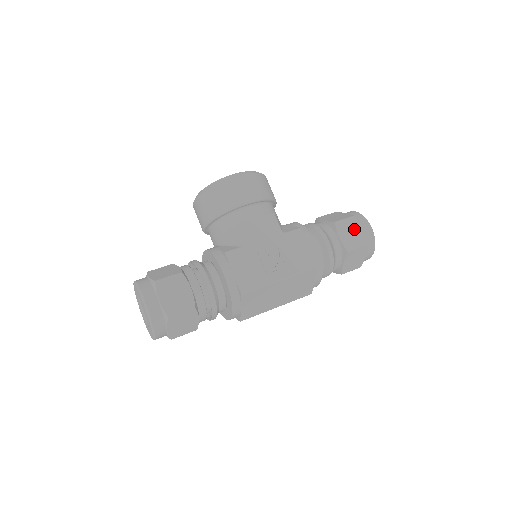
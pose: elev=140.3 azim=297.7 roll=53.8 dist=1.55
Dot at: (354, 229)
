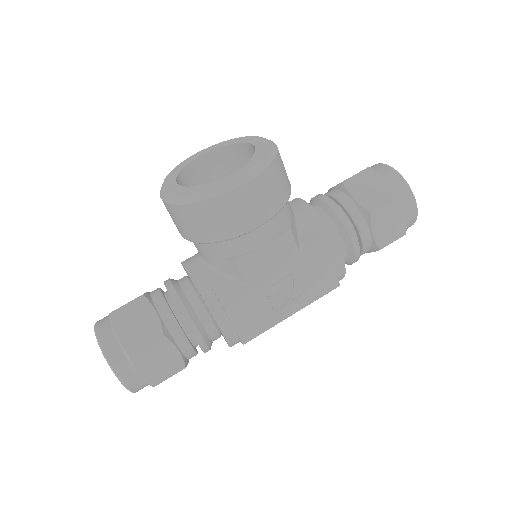
Dot at: (394, 216)
